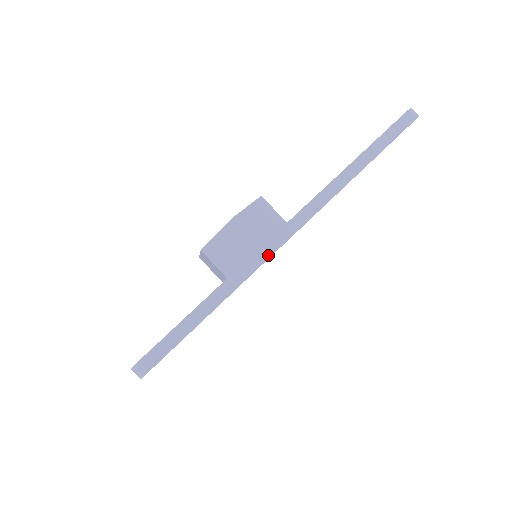
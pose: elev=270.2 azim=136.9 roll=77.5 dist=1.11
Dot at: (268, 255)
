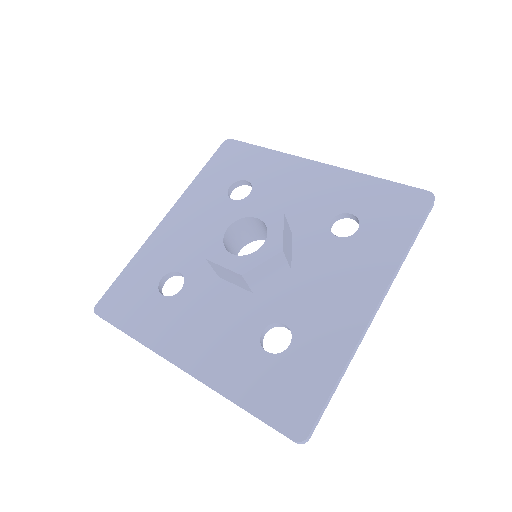
Dot at: occluded
